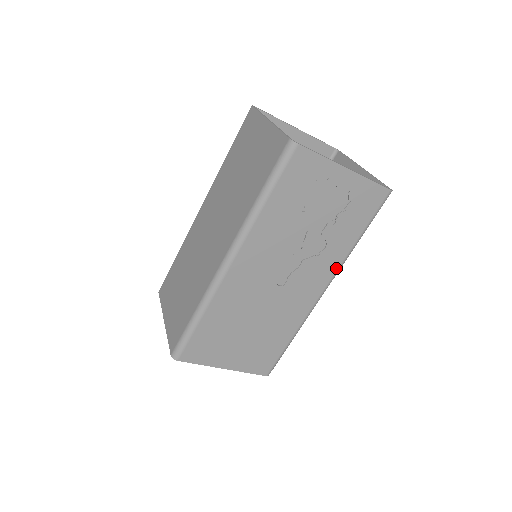
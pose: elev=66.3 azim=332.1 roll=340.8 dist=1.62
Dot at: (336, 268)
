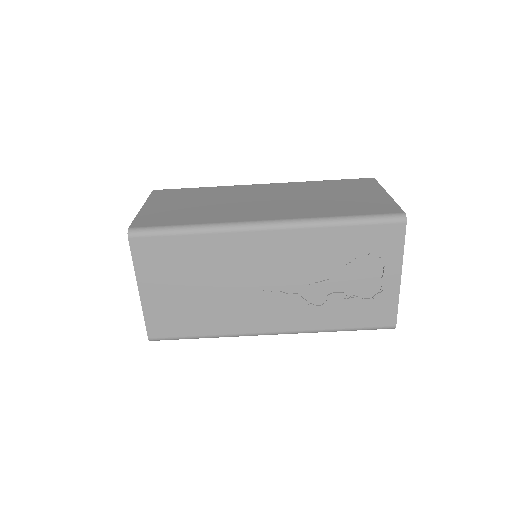
Dot at: (302, 329)
